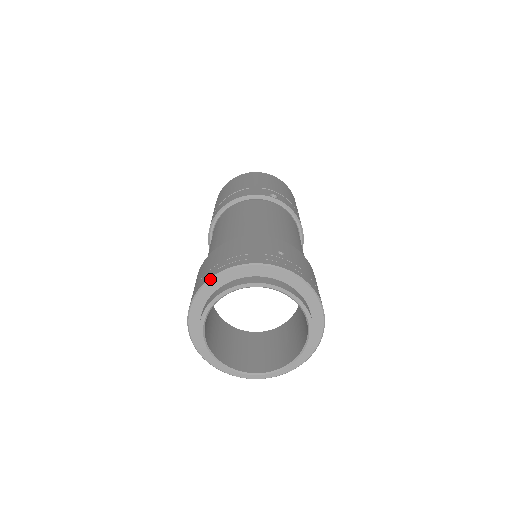
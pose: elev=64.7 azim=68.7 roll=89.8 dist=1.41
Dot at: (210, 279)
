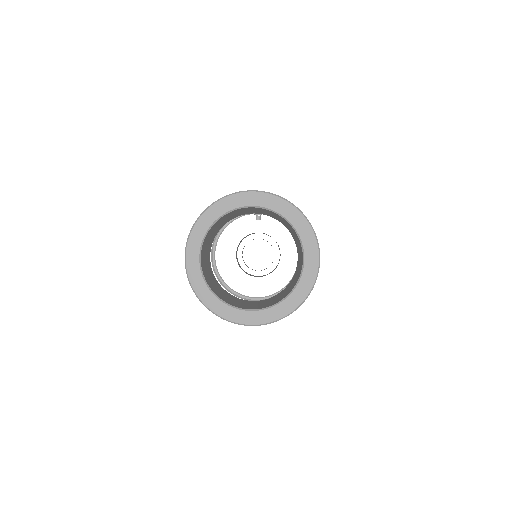
Dot at: (194, 224)
